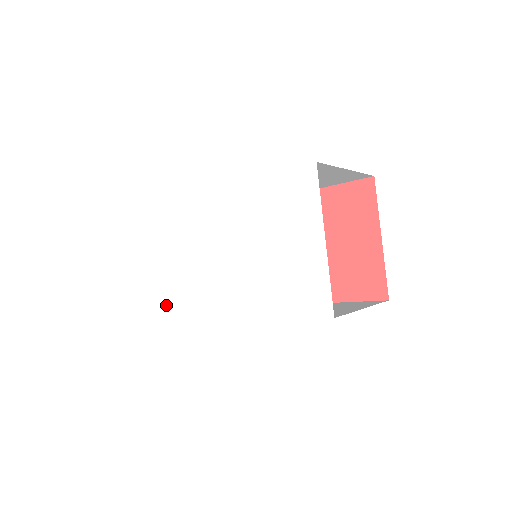
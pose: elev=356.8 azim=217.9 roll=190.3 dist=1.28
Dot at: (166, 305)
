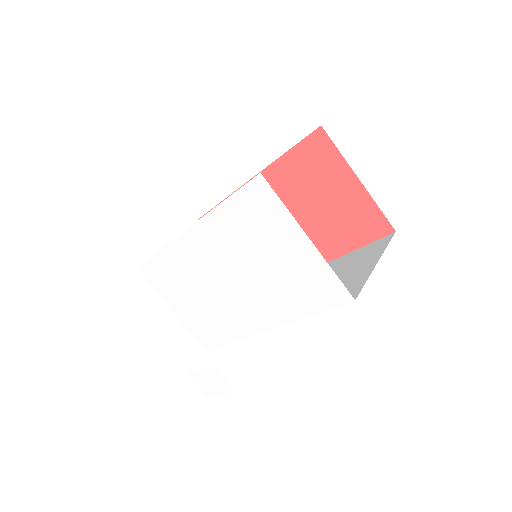
Dot at: (206, 338)
